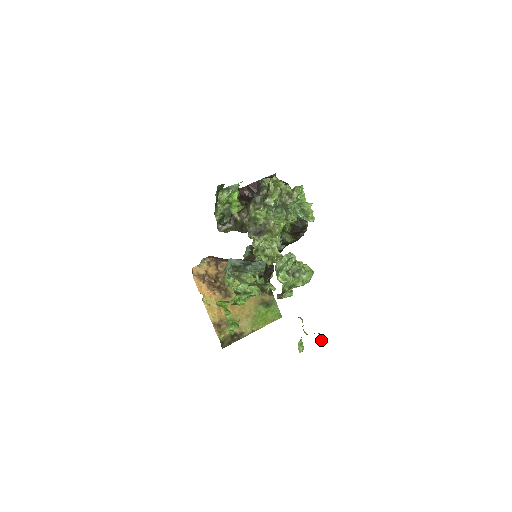
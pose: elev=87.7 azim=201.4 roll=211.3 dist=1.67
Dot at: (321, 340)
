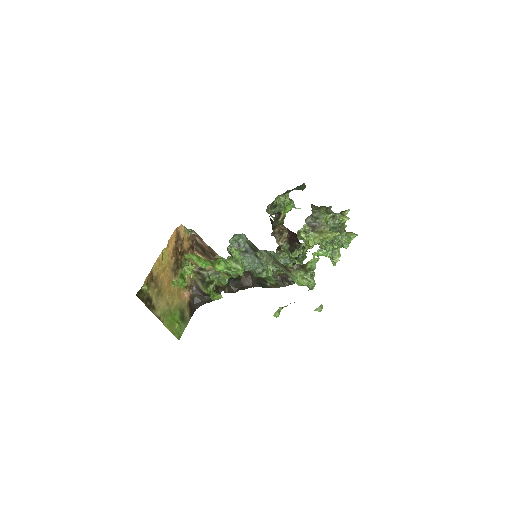
Dot at: (318, 310)
